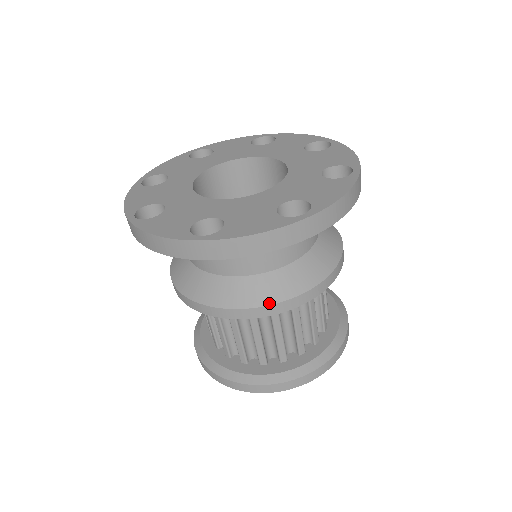
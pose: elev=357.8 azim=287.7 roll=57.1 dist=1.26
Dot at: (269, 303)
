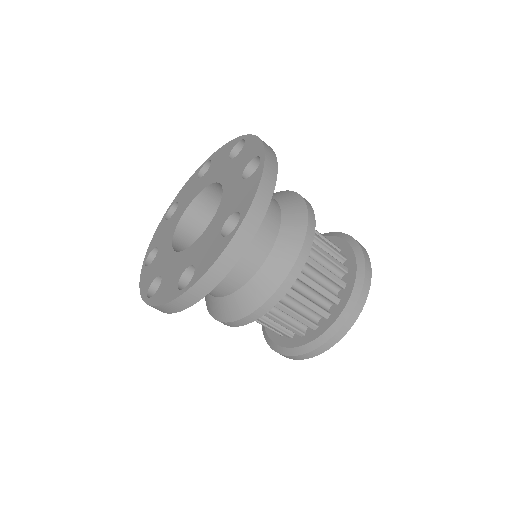
Dot at: (272, 292)
